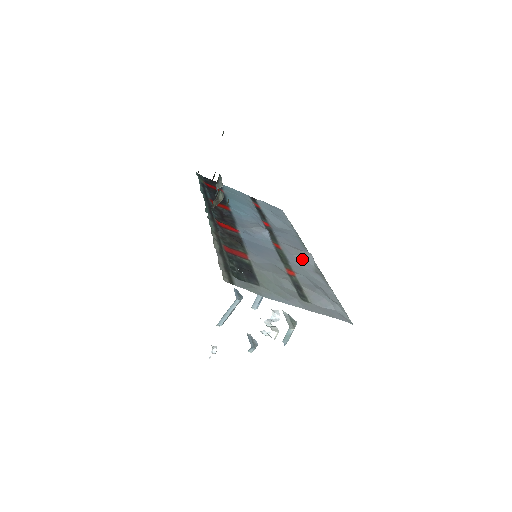
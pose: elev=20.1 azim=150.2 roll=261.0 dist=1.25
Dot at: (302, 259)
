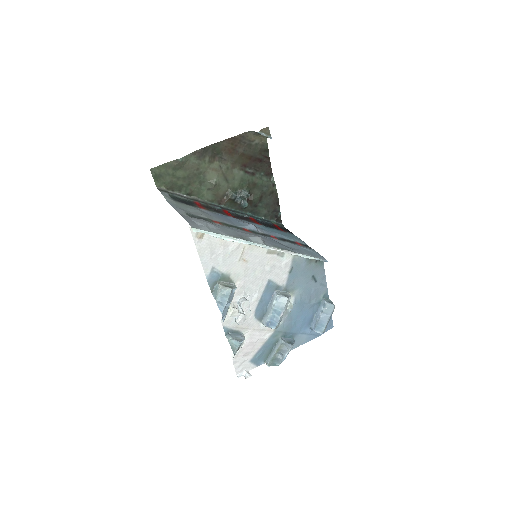
Dot at: (247, 234)
